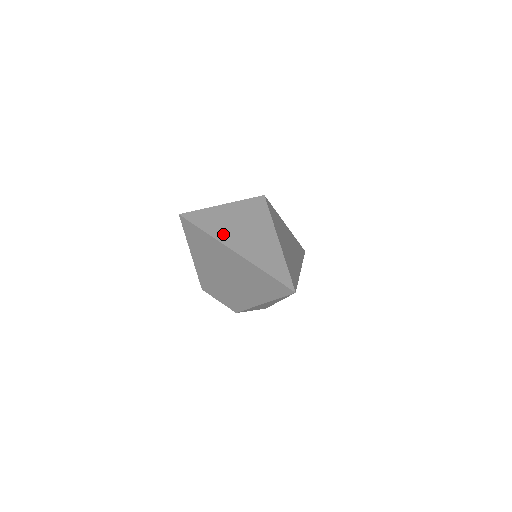
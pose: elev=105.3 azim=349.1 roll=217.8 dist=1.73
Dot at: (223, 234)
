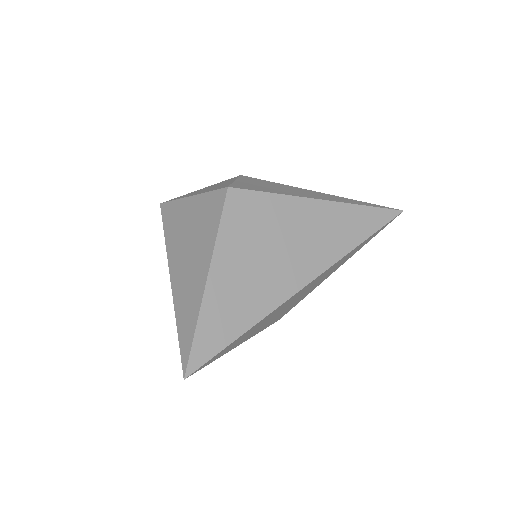
Dot at: (173, 250)
